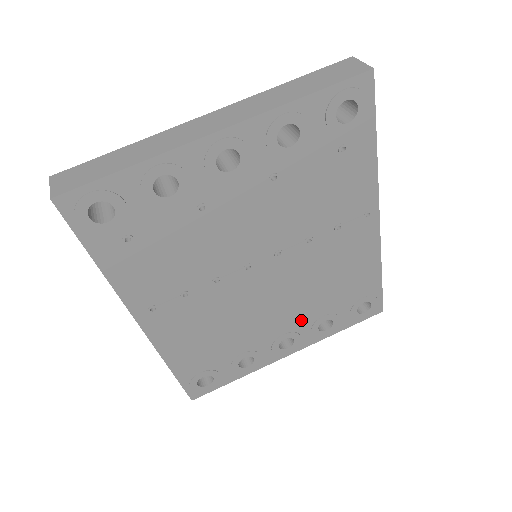
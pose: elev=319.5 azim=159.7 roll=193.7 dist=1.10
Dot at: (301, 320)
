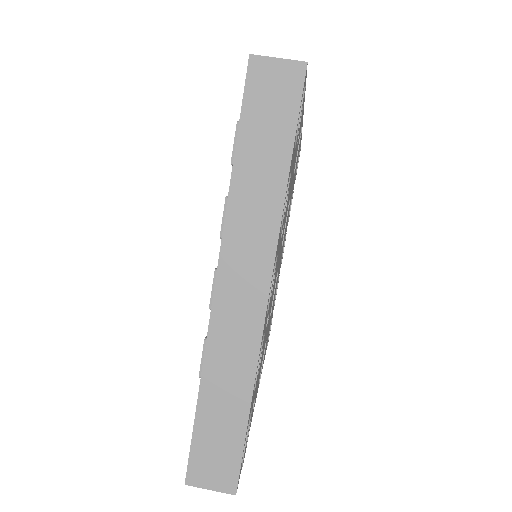
Dot at: occluded
